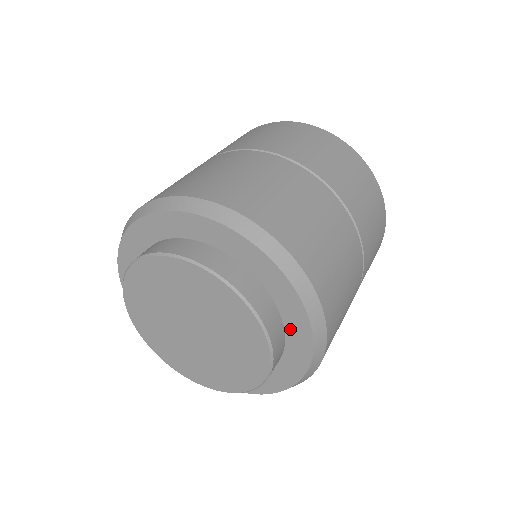
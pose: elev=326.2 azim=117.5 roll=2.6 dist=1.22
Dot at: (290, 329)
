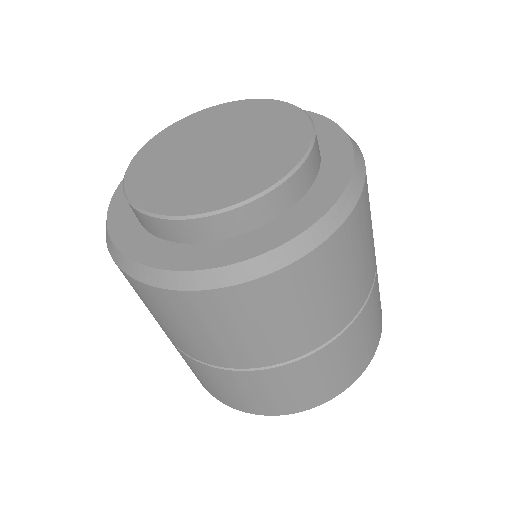
Dot at: (327, 167)
